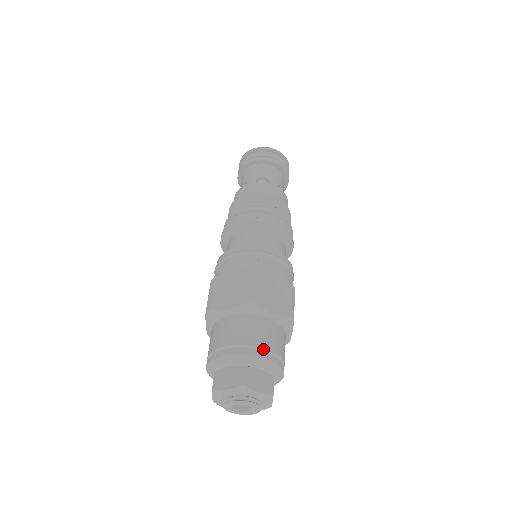
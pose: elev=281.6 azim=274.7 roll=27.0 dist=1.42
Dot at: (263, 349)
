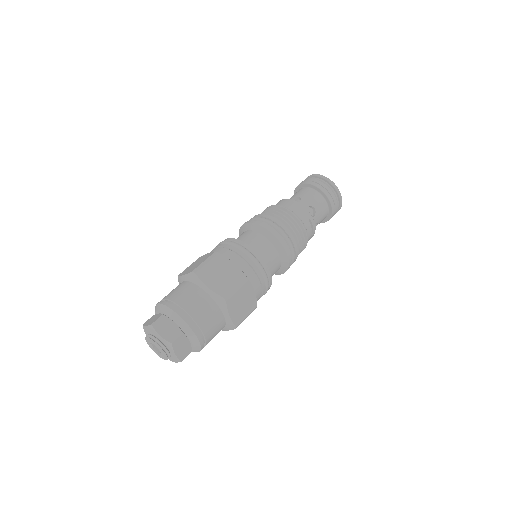
Dot at: (182, 308)
